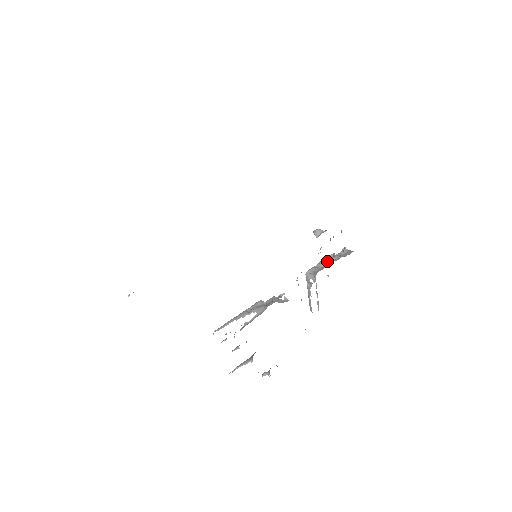
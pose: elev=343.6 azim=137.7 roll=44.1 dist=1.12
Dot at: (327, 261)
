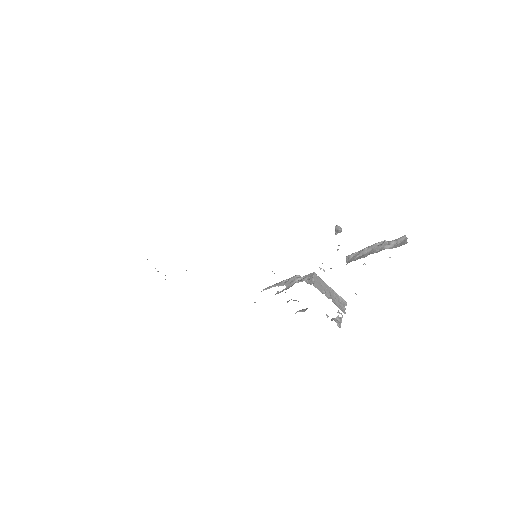
Dot at: (370, 250)
